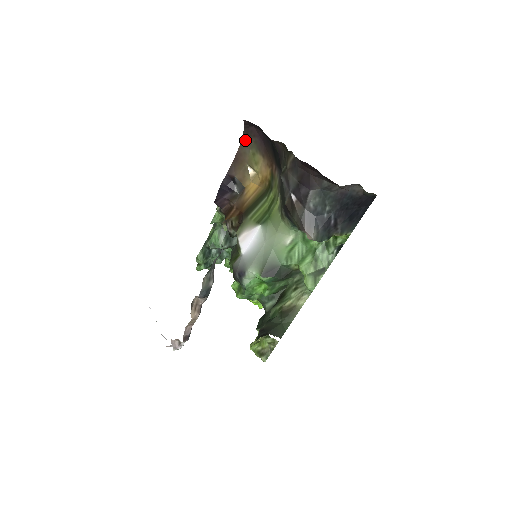
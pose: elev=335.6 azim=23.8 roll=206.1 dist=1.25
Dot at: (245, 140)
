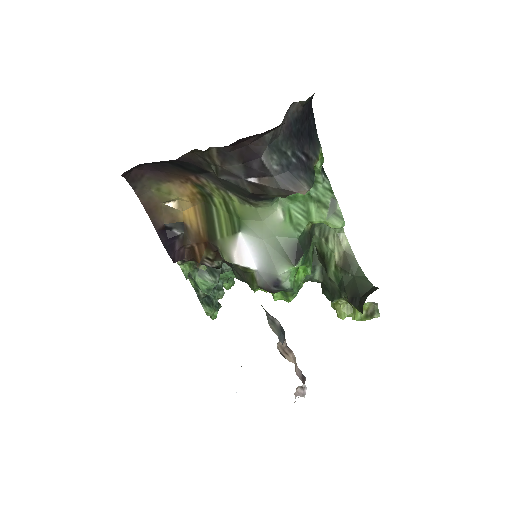
Dot at: (138, 188)
